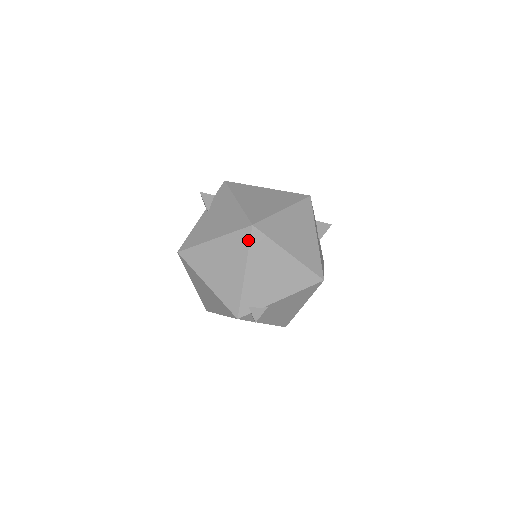
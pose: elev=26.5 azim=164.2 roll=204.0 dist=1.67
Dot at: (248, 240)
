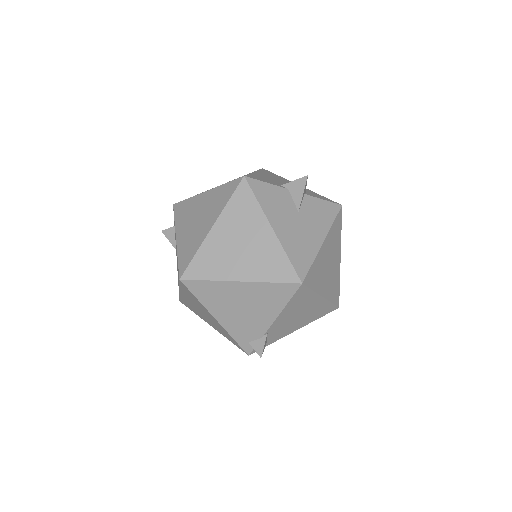
Dot at: (190, 292)
